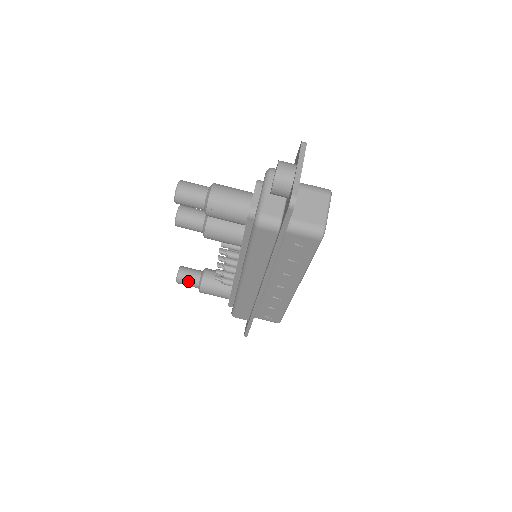
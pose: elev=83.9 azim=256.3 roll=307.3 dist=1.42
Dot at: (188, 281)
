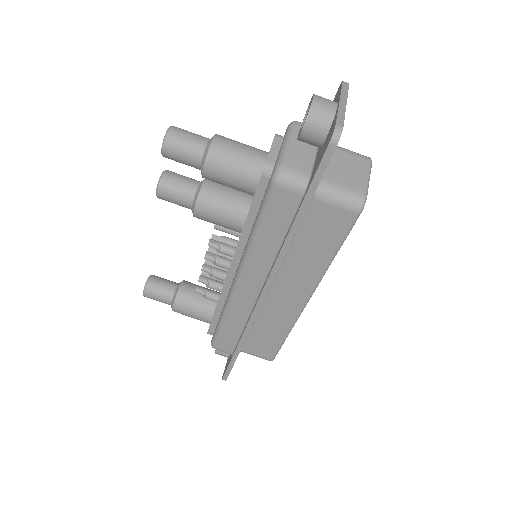
Dot at: (159, 293)
